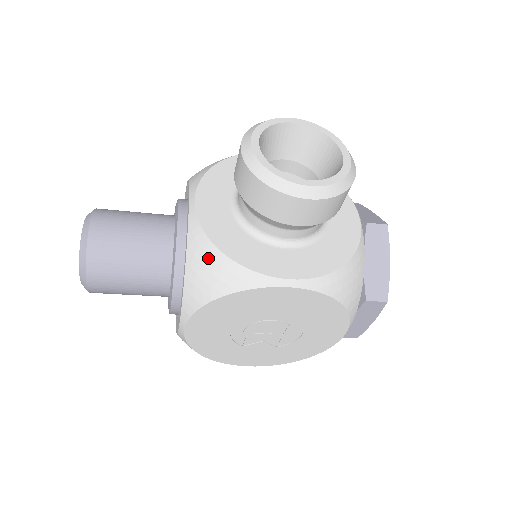
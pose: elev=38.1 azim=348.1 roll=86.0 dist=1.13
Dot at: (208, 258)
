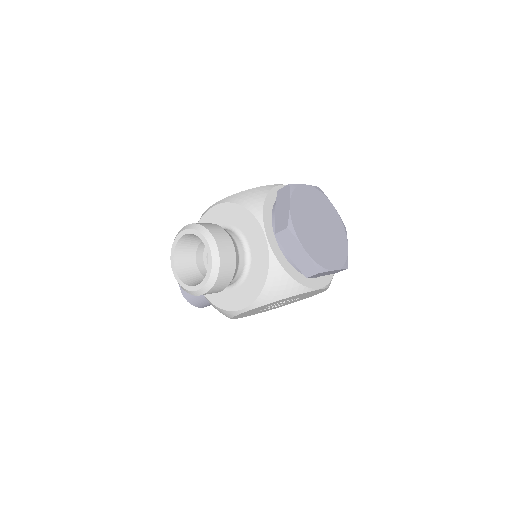
Dot at: (213, 306)
